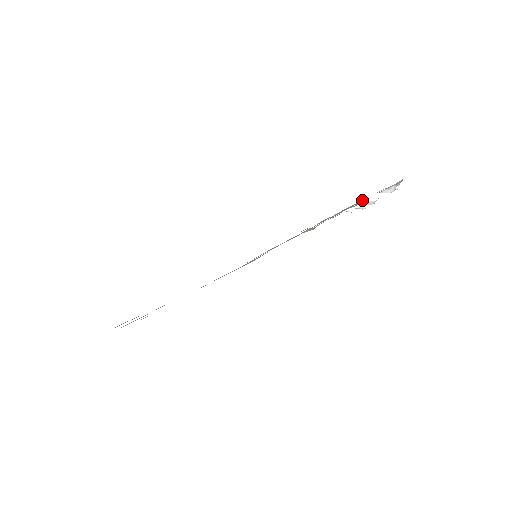
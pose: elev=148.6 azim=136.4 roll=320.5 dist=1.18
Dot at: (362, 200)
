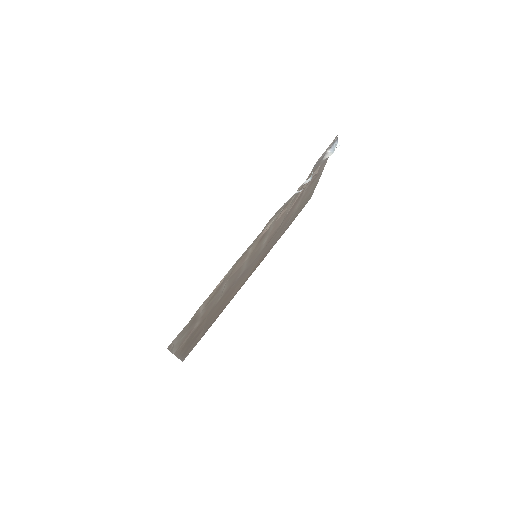
Dot at: (316, 170)
